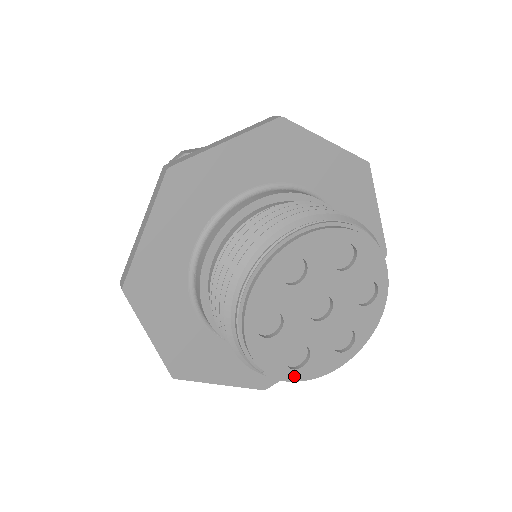
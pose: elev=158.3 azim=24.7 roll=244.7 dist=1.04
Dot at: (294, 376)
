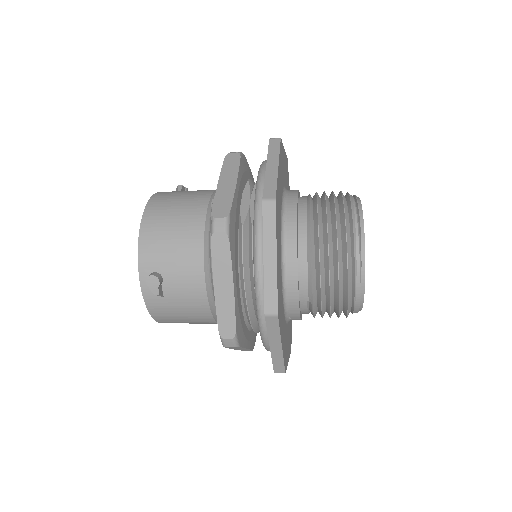
Dot at: (363, 297)
